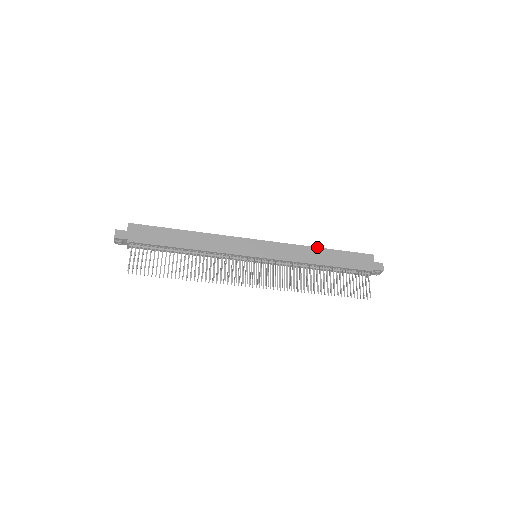
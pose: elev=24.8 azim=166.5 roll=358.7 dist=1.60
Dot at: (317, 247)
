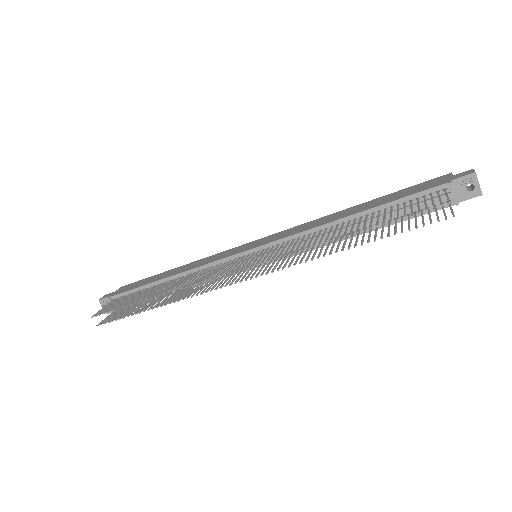
Dot at: (346, 209)
